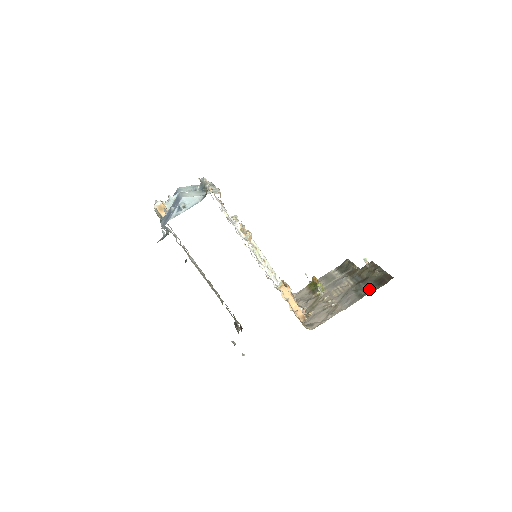
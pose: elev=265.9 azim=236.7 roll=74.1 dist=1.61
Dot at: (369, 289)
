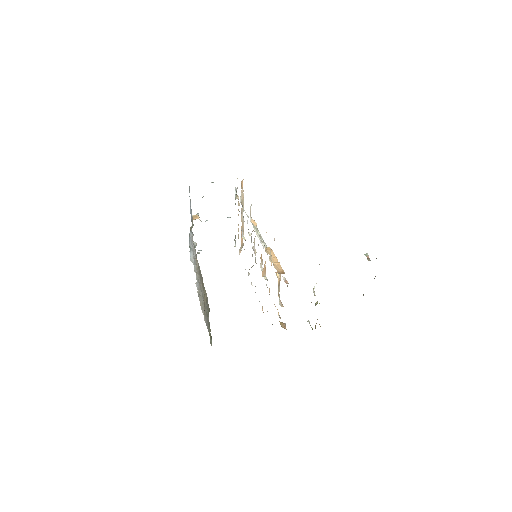
Dot at: occluded
